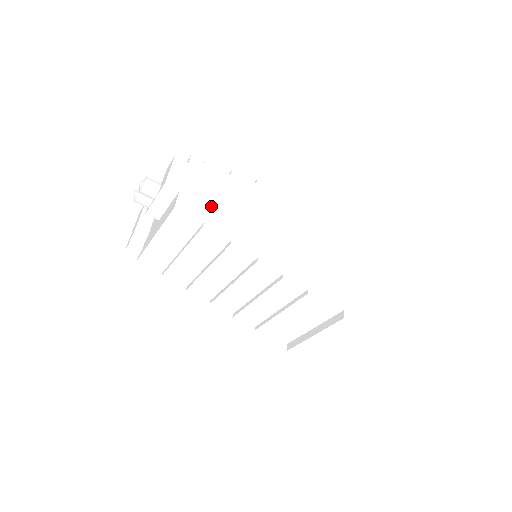
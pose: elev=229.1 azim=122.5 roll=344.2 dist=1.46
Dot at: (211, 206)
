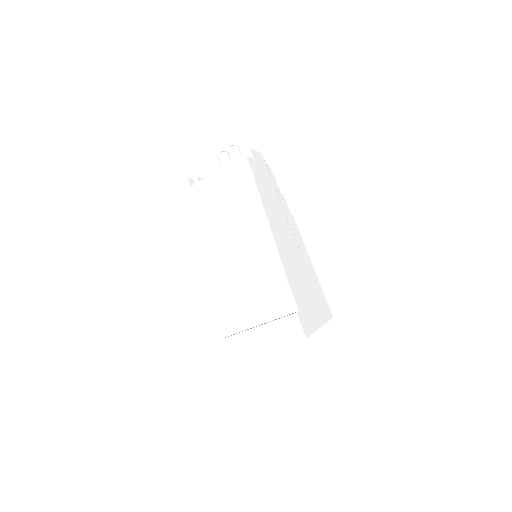
Dot at: (263, 183)
